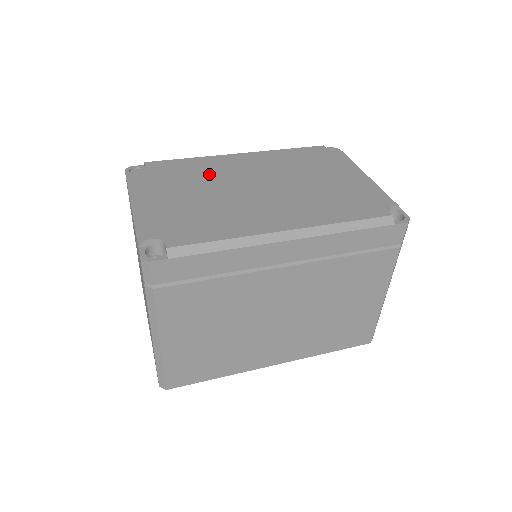
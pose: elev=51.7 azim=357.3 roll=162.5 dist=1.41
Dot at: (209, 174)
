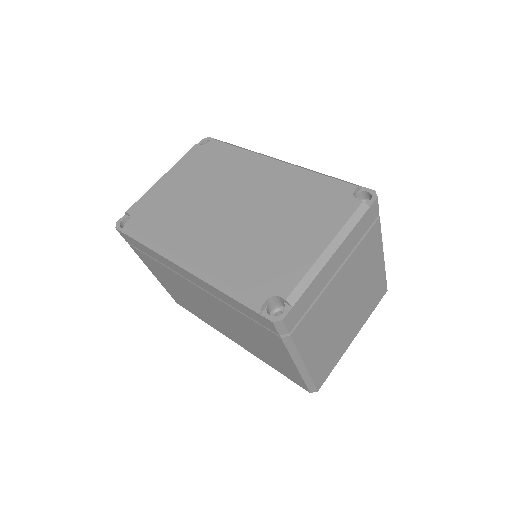
Dot at: (225, 173)
